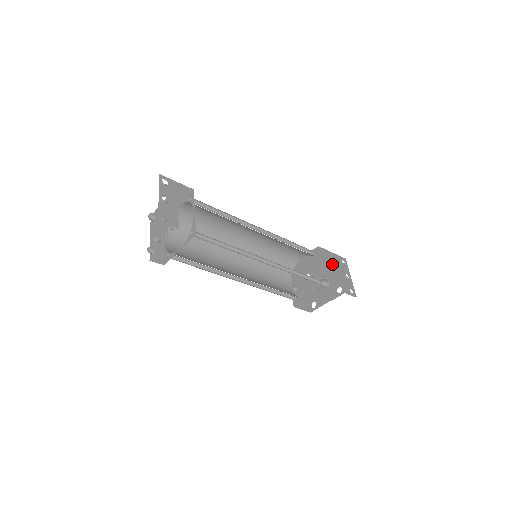
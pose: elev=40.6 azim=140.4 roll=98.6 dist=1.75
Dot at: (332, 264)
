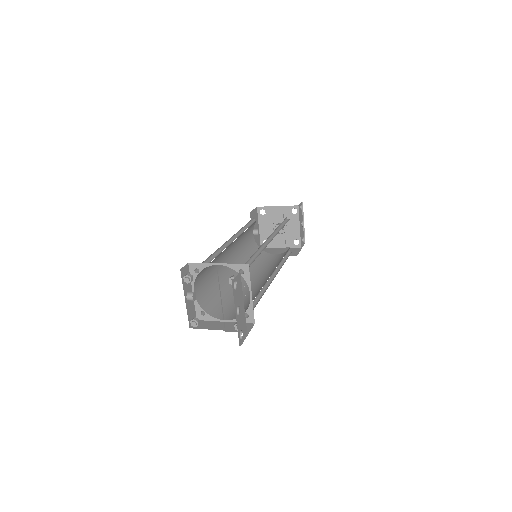
Dot at: (294, 214)
